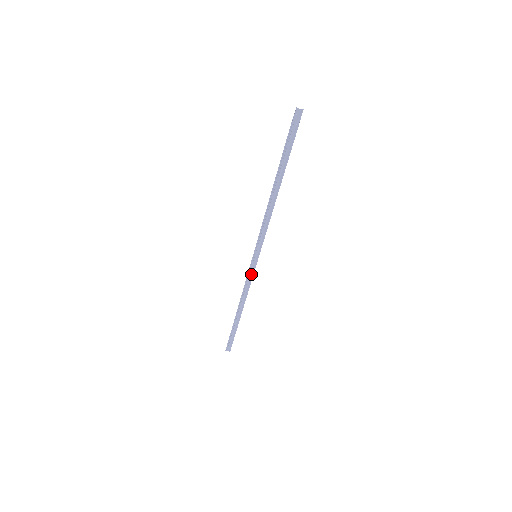
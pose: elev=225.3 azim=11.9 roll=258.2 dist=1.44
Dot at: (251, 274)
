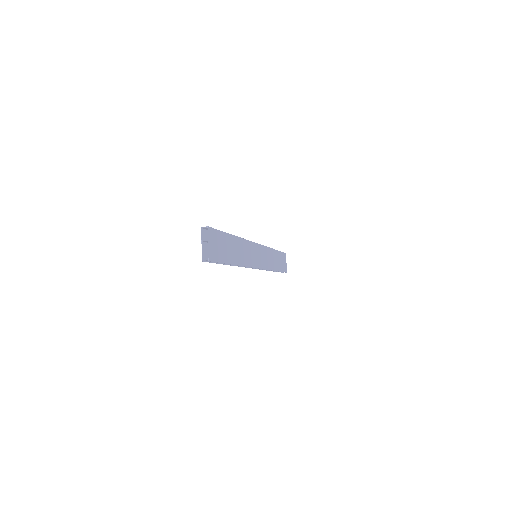
Dot at: occluded
